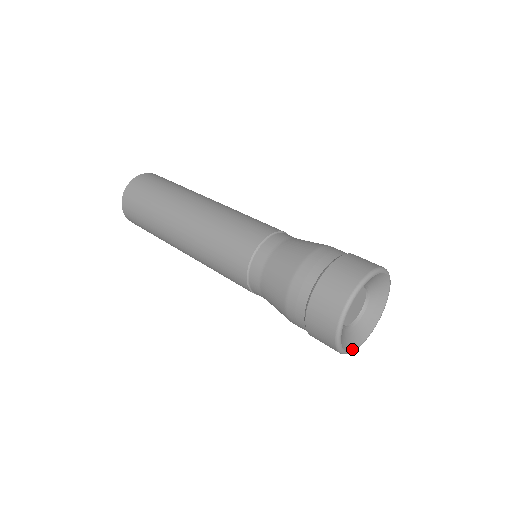
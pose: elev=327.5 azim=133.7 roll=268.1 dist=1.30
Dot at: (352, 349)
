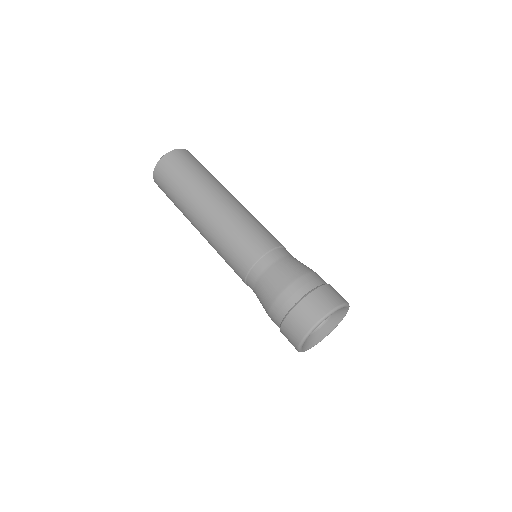
Dot at: (308, 349)
